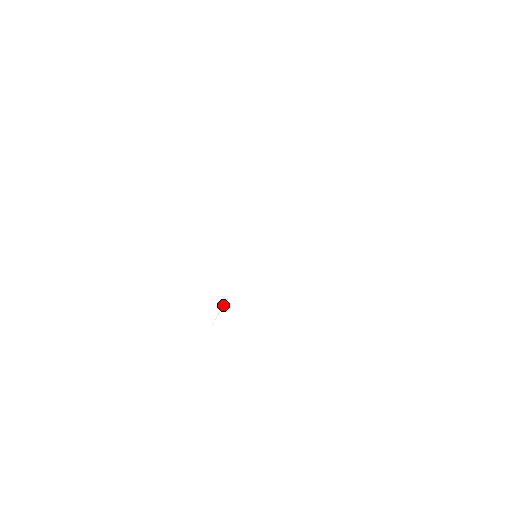
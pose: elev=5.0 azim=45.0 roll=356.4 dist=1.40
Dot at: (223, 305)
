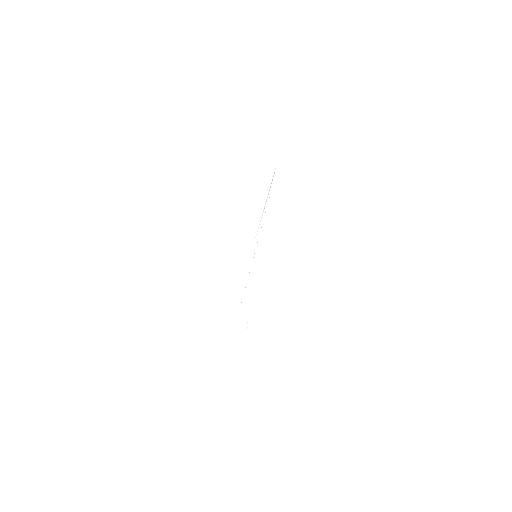
Dot at: (246, 329)
